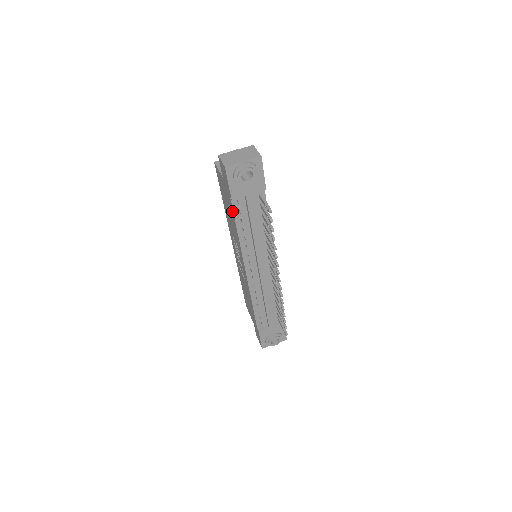
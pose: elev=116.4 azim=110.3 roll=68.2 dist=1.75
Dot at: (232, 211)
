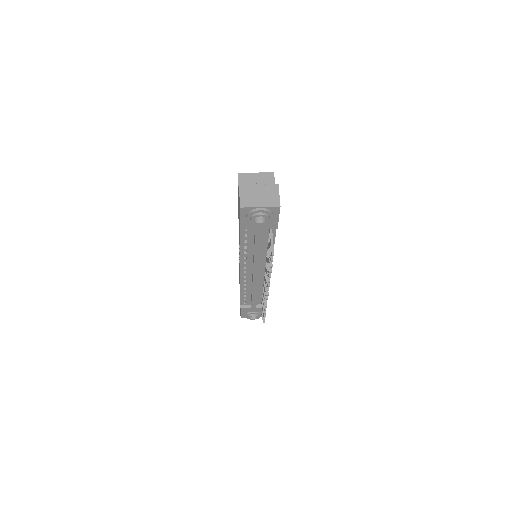
Dot at: occluded
